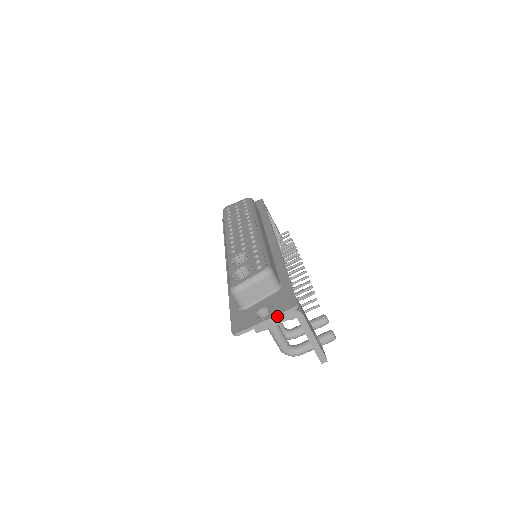
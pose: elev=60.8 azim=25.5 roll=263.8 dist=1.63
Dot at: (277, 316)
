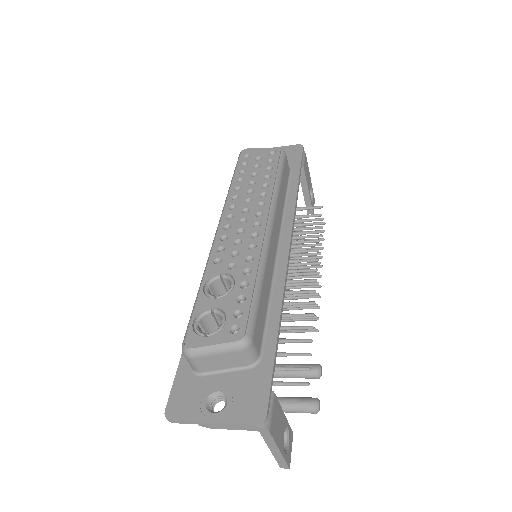
Dot at: (231, 424)
